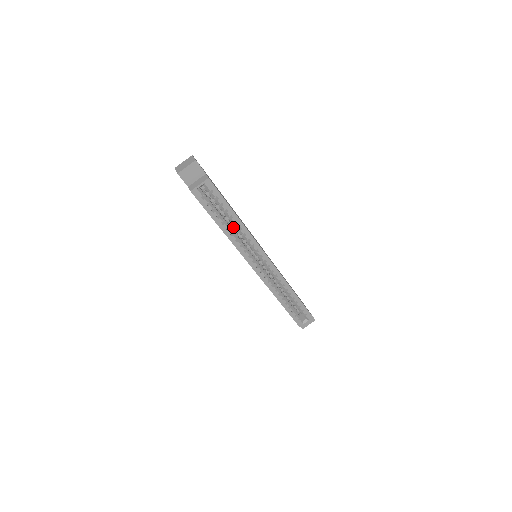
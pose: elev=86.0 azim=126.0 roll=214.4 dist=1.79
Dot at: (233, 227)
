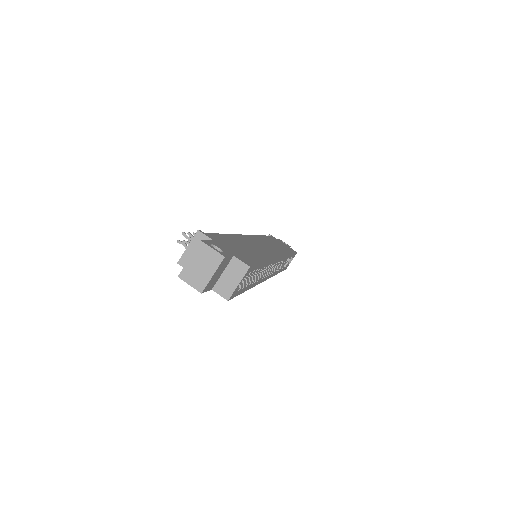
Dot at: occluded
